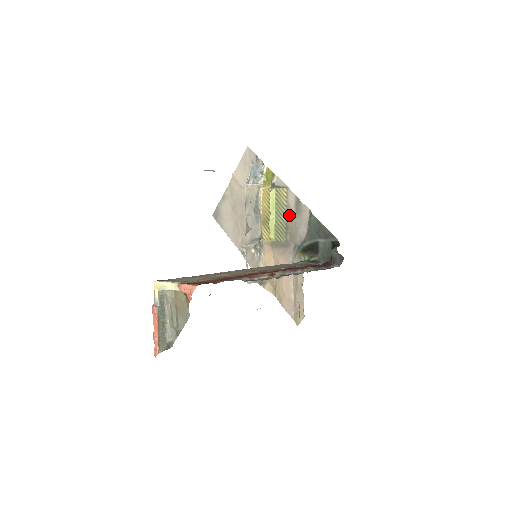
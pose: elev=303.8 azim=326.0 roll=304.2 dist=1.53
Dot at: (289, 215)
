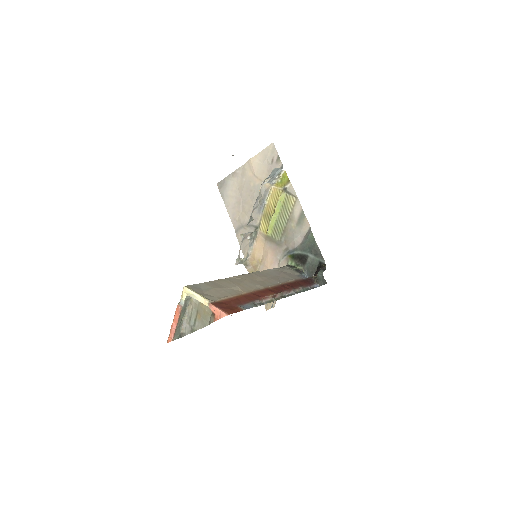
Dot at: (290, 221)
